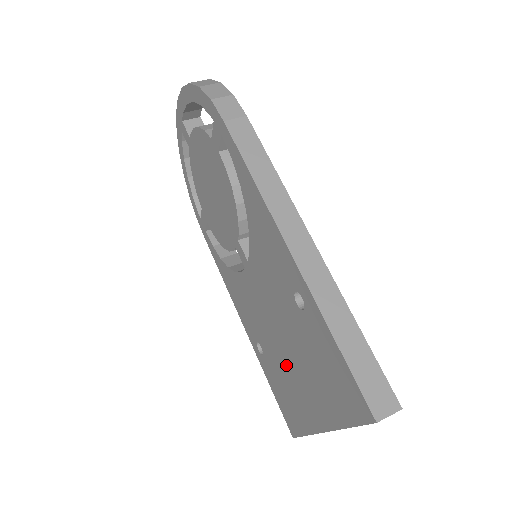
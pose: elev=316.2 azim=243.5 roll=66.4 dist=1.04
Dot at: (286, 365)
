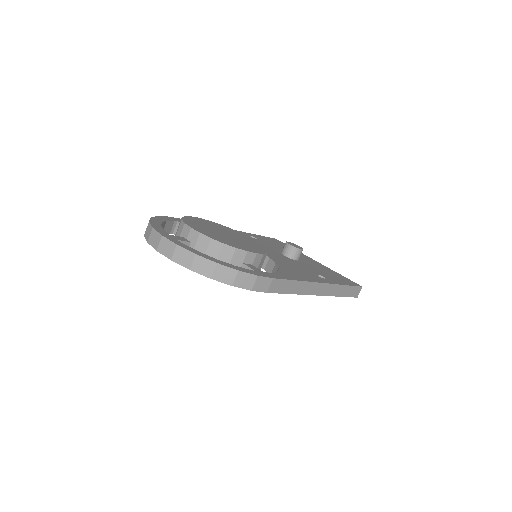
Dot at: occluded
